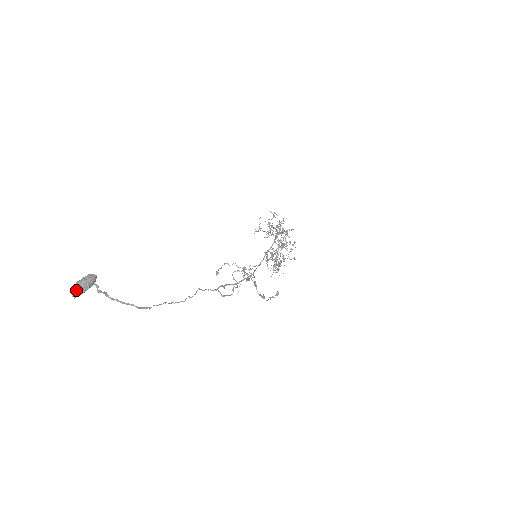
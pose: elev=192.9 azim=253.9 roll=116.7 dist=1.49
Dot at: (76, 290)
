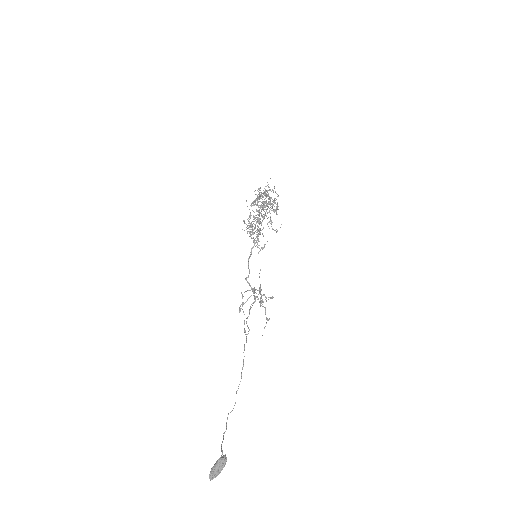
Dot at: occluded
